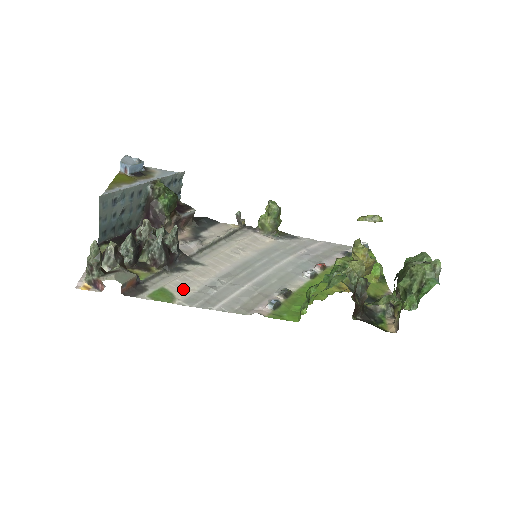
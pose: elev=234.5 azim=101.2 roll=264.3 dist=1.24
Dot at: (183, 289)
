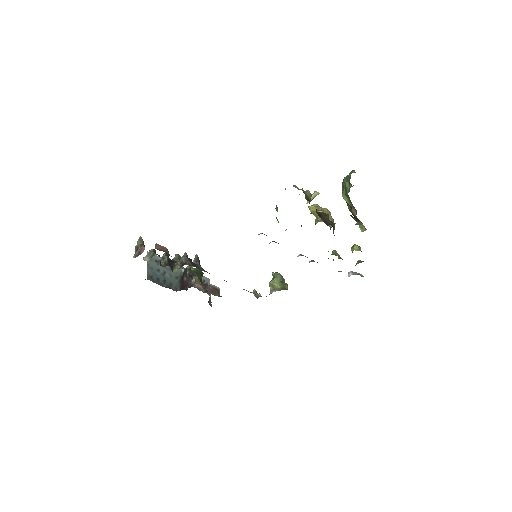
Dot at: occluded
